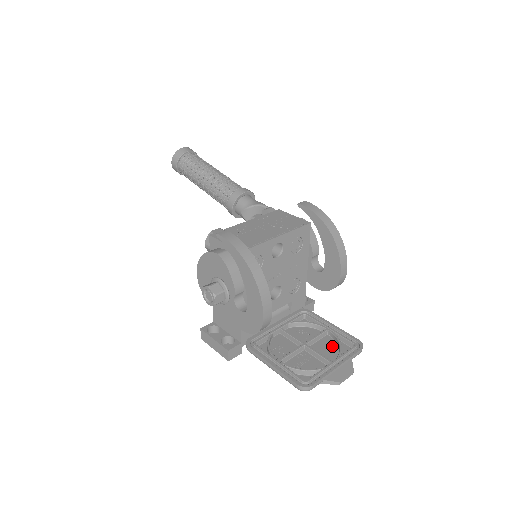
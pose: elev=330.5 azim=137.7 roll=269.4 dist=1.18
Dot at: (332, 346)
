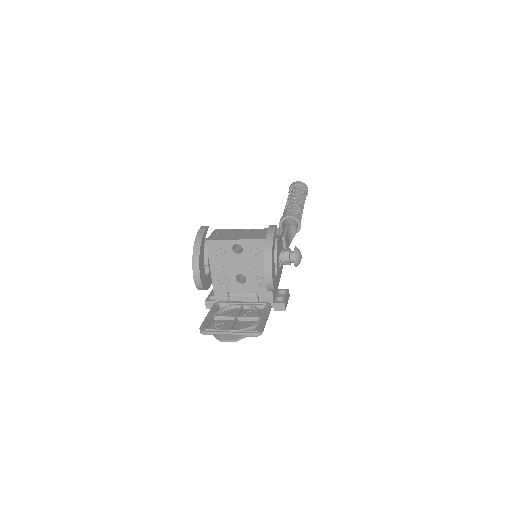
Dot at: occluded
